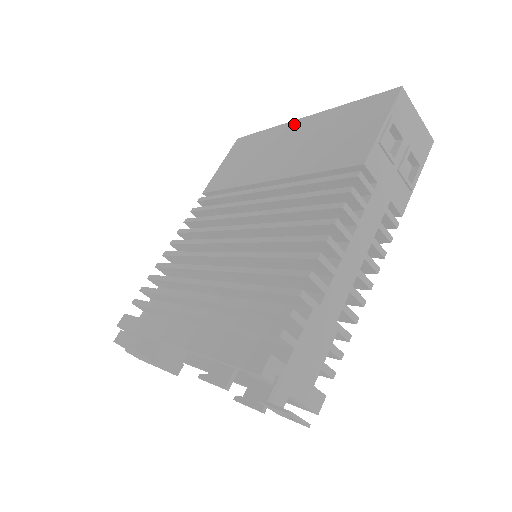
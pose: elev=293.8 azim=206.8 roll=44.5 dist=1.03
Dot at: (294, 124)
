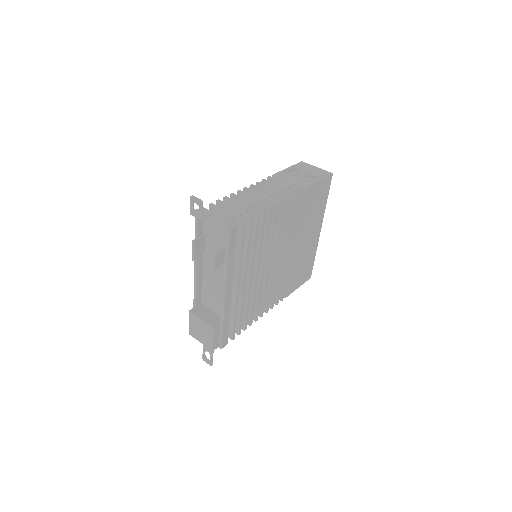
Dot at: occluded
